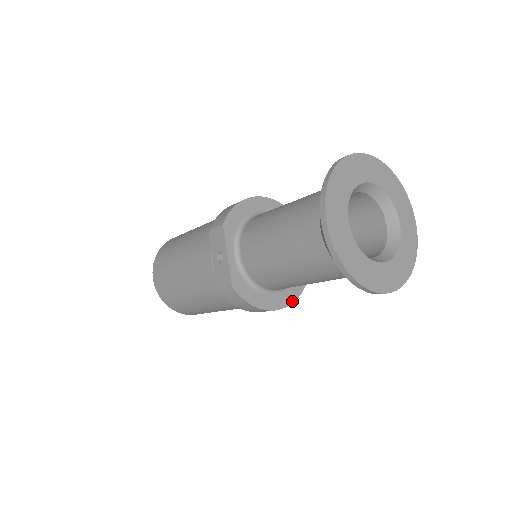
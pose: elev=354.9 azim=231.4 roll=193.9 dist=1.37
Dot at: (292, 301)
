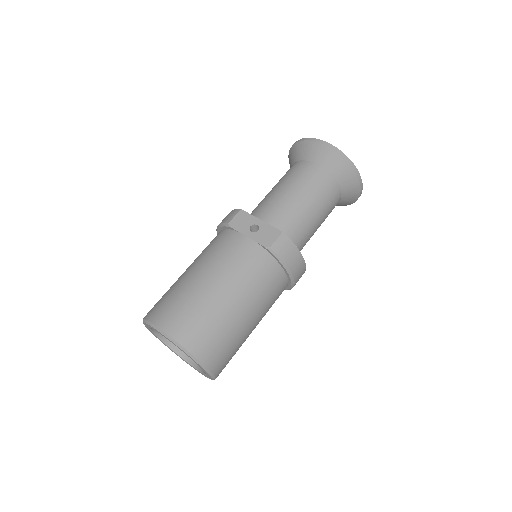
Dot at: occluded
